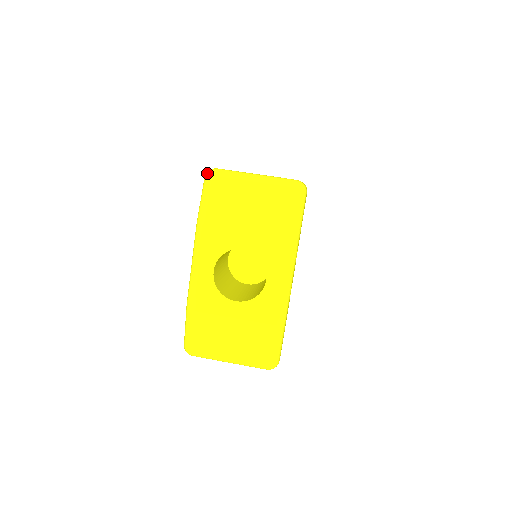
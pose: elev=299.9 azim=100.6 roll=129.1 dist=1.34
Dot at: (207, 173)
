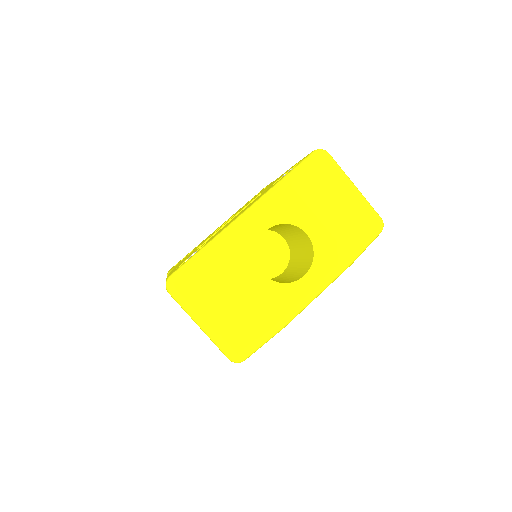
Dot at: (321, 149)
